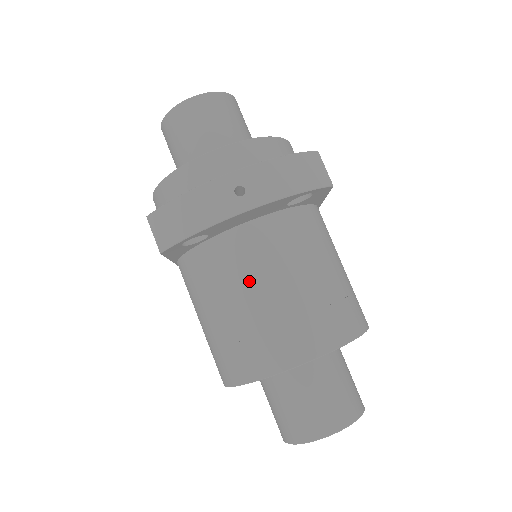
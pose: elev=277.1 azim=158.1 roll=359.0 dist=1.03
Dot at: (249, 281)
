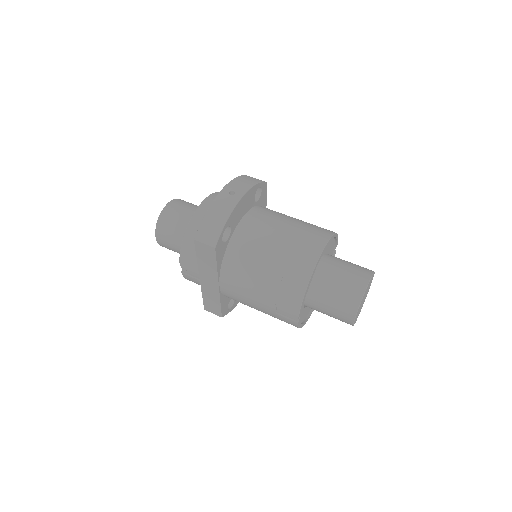
Dot at: (267, 236)
